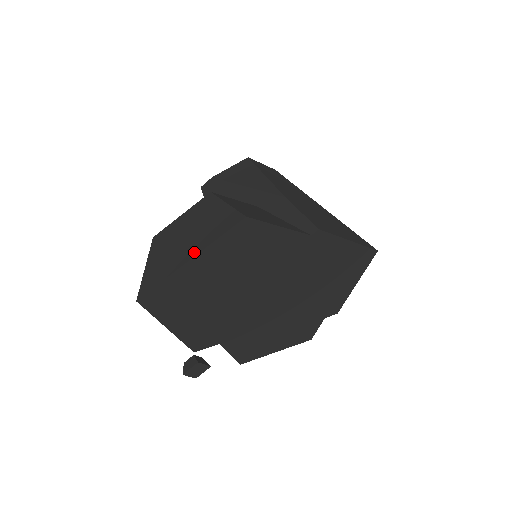
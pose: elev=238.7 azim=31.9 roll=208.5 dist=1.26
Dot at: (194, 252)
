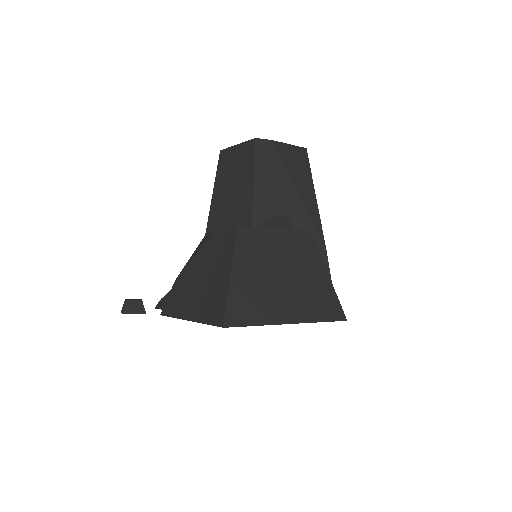
Dot at: (294, 317)
